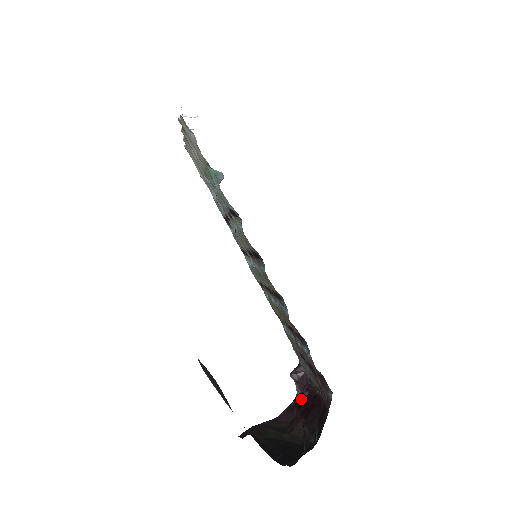
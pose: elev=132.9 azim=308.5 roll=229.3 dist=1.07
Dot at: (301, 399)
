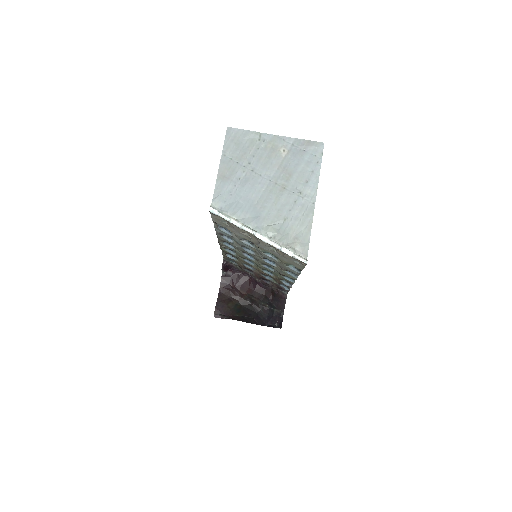
Dot at: (229, 277)
